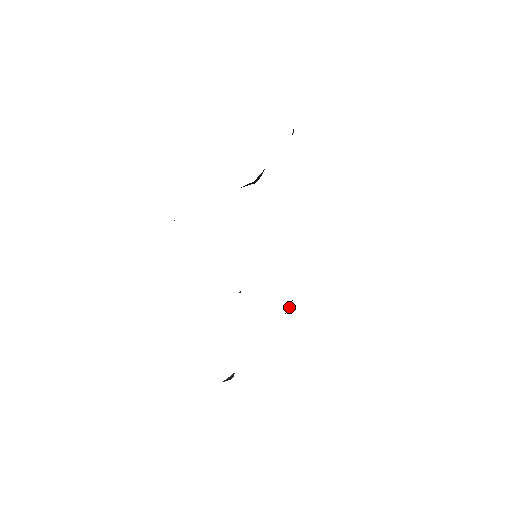
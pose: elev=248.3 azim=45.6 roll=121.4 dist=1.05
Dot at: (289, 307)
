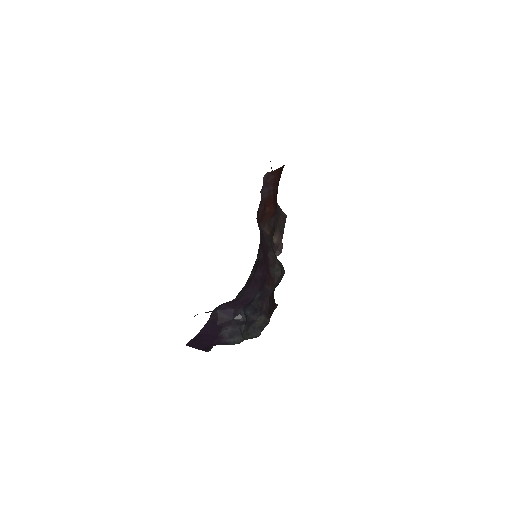
Dot at: (278, 267)
